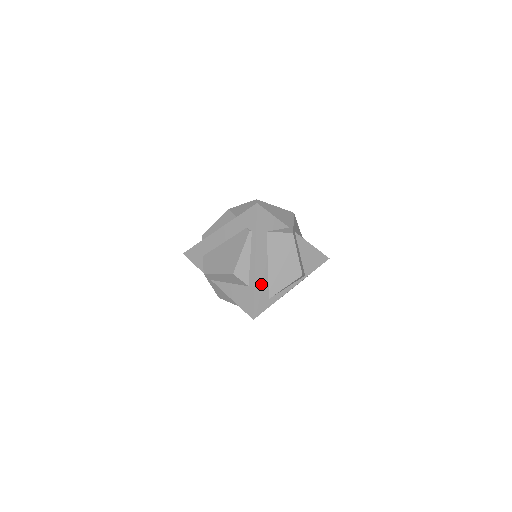
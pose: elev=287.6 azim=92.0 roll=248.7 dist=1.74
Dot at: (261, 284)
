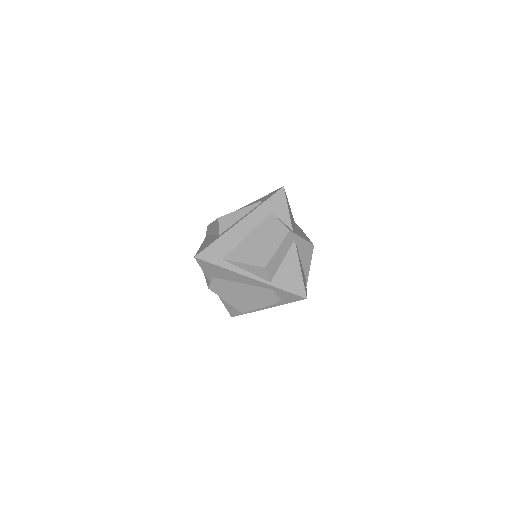
Dot at: (228, 241)
